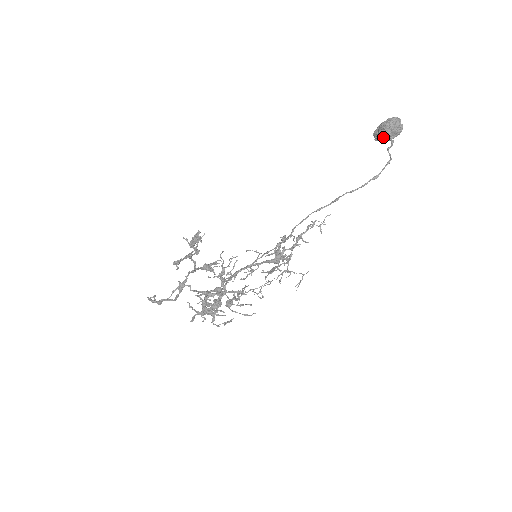
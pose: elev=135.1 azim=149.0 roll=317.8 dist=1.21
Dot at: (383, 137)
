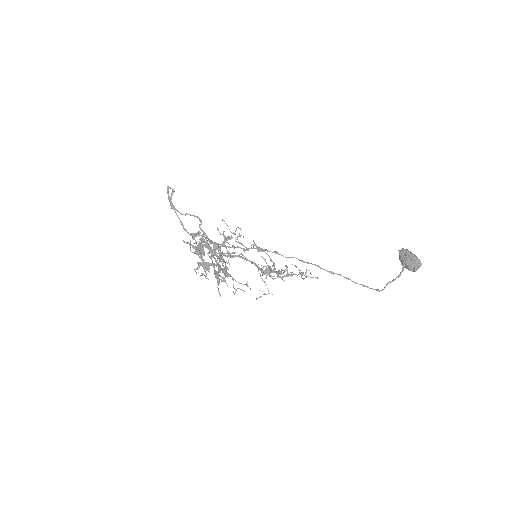
Dot at: (402, 261)
